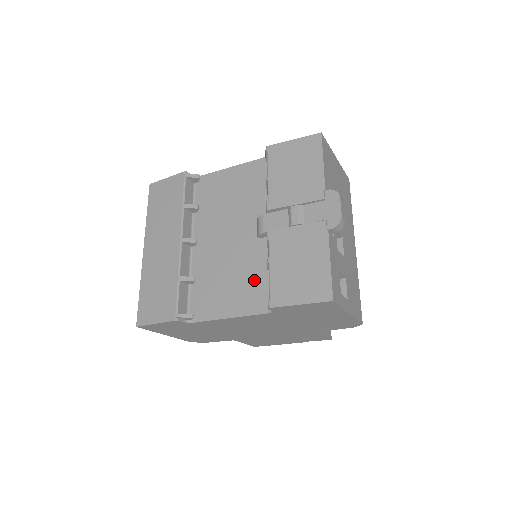
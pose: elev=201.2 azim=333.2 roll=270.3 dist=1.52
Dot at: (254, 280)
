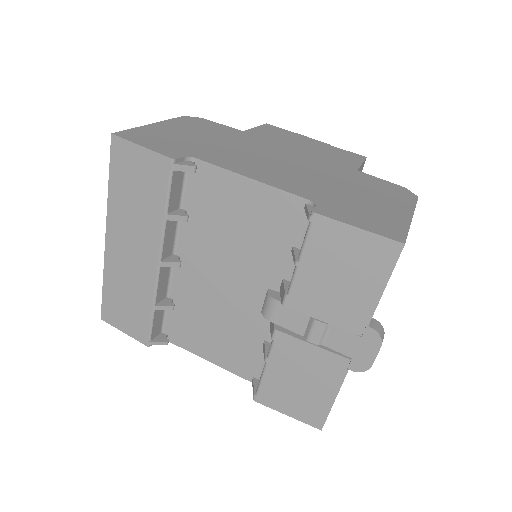
Dot at: (245, 345)
